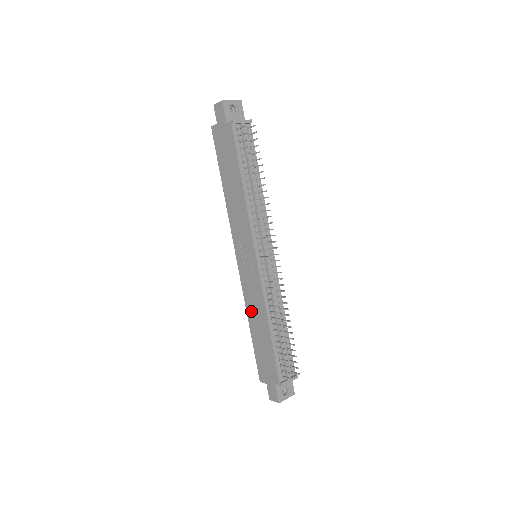
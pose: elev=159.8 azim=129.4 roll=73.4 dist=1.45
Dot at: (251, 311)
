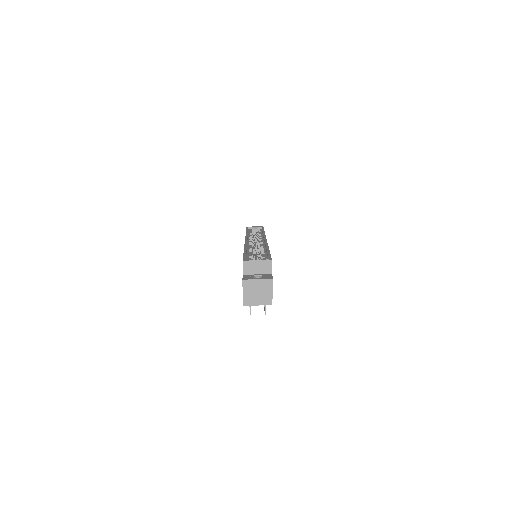
Dot at: occluded
